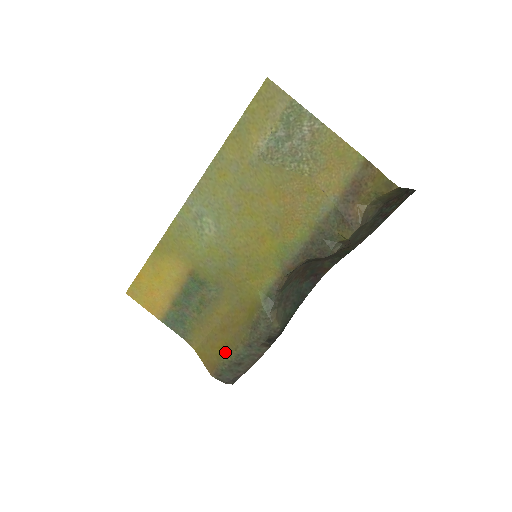
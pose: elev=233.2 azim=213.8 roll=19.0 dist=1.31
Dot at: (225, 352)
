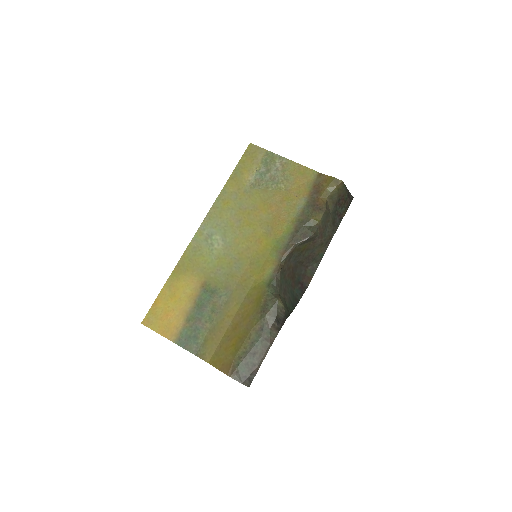
Dot at: (239, 345)
